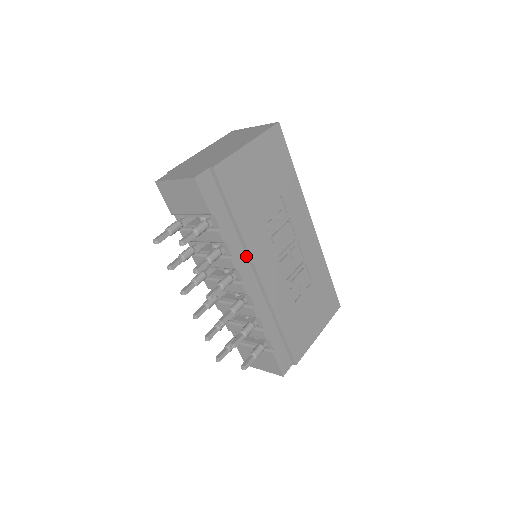
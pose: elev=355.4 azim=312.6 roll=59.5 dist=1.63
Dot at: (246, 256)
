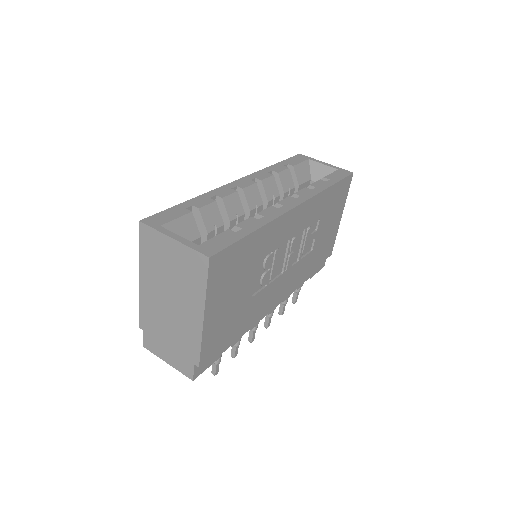
Dot at: occluded
